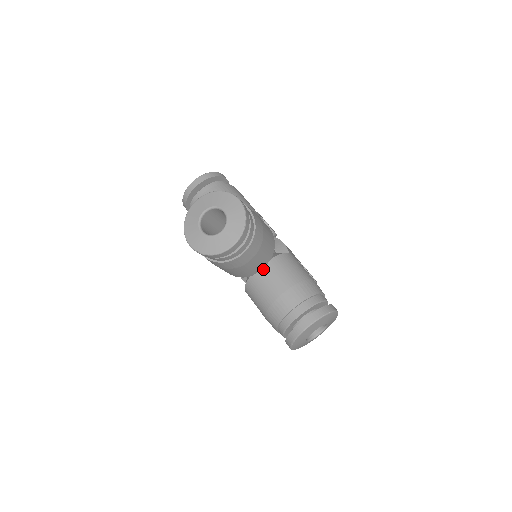
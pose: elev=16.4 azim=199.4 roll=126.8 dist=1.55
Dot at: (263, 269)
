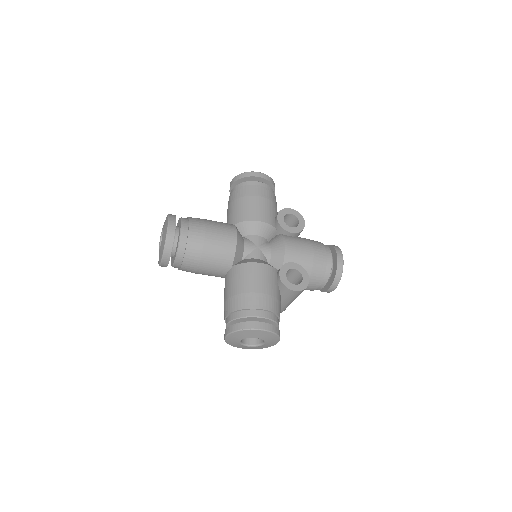
Dot at: (226, 275)
